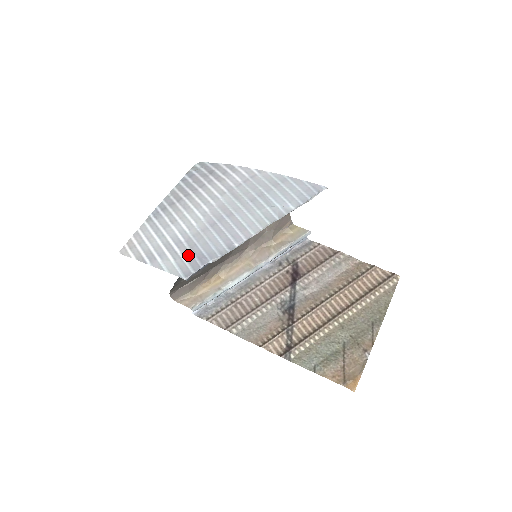
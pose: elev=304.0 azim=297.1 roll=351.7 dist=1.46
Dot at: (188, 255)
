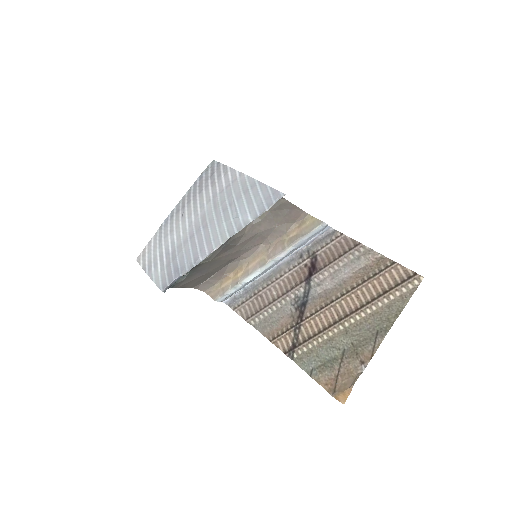
Dot at: (169, 267)
